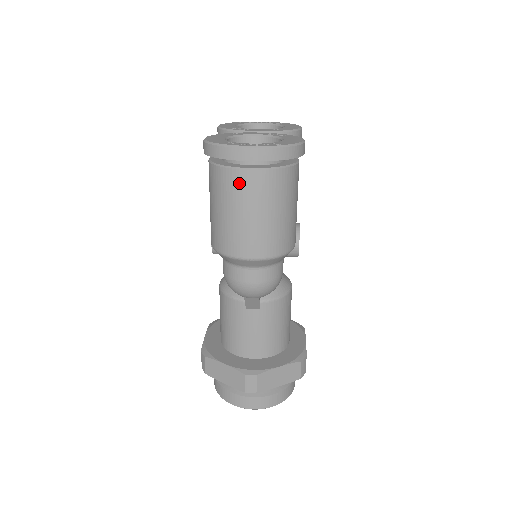
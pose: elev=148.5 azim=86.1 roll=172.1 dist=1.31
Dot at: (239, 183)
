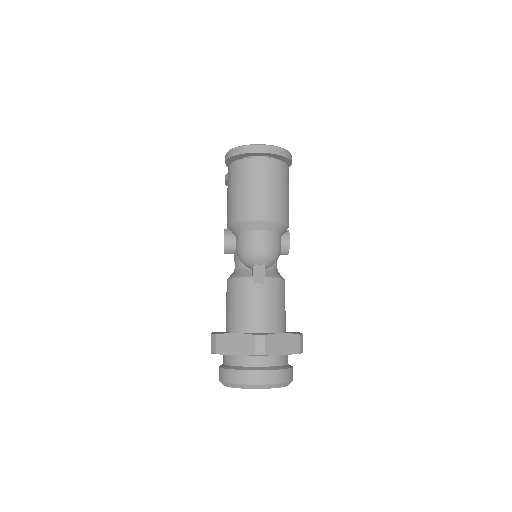
Dot at: (254, 166)
